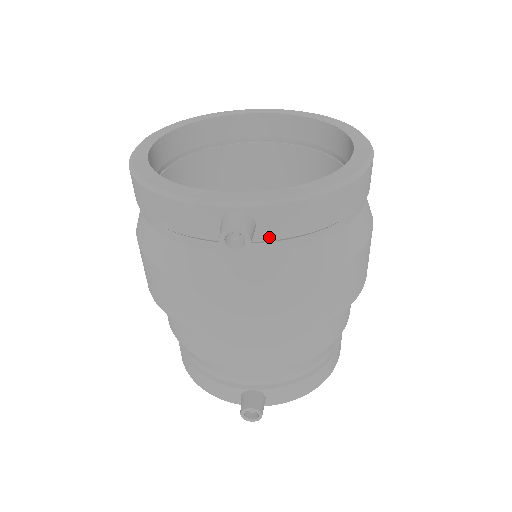
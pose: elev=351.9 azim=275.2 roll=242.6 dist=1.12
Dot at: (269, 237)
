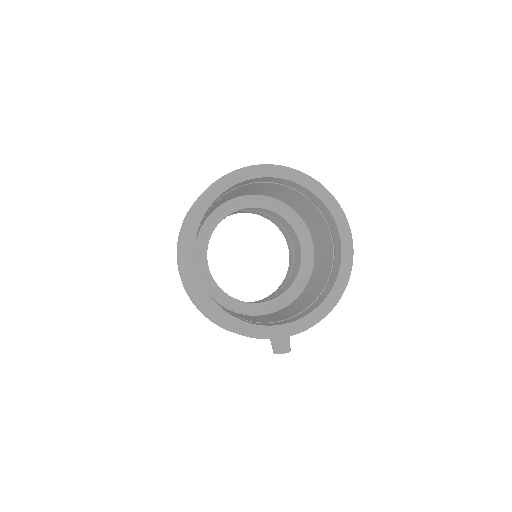
Dot at: occluded
